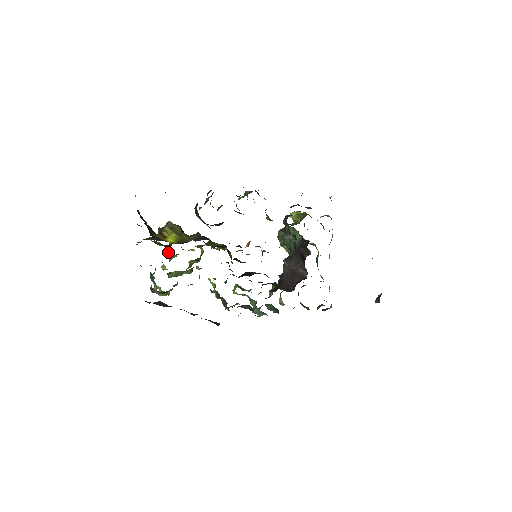
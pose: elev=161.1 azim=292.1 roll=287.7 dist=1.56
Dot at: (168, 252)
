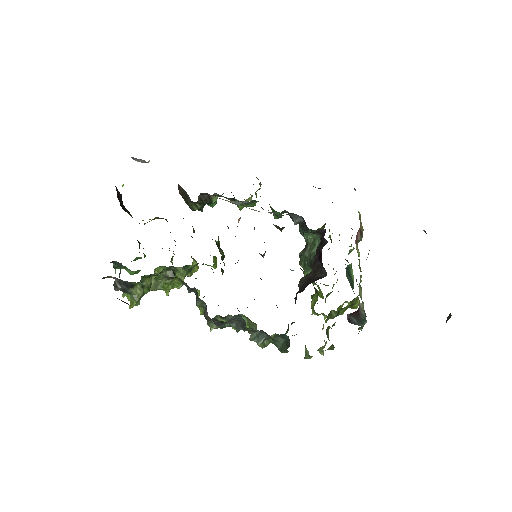
Dot at: occluded
